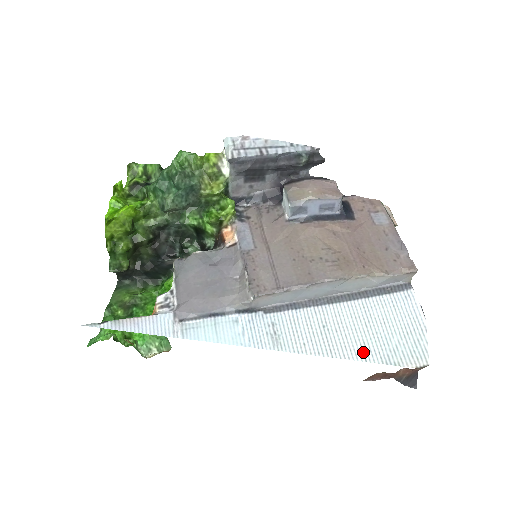
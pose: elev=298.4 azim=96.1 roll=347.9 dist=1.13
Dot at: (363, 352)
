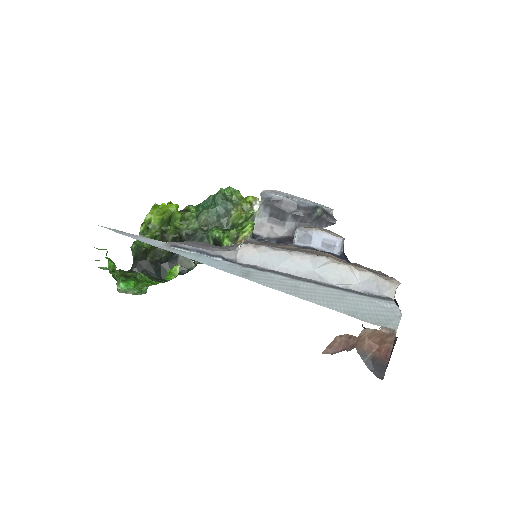
Dot at: (328, 304)
